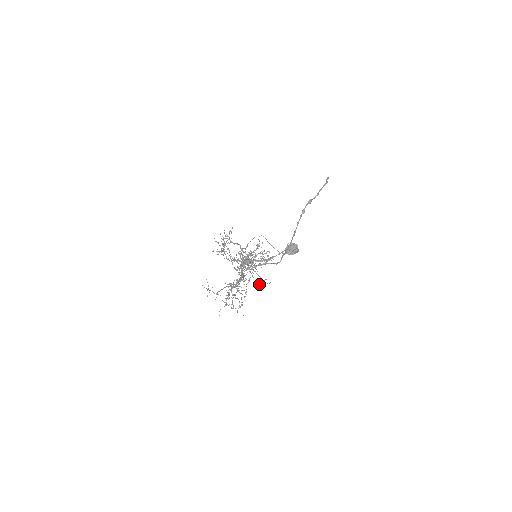
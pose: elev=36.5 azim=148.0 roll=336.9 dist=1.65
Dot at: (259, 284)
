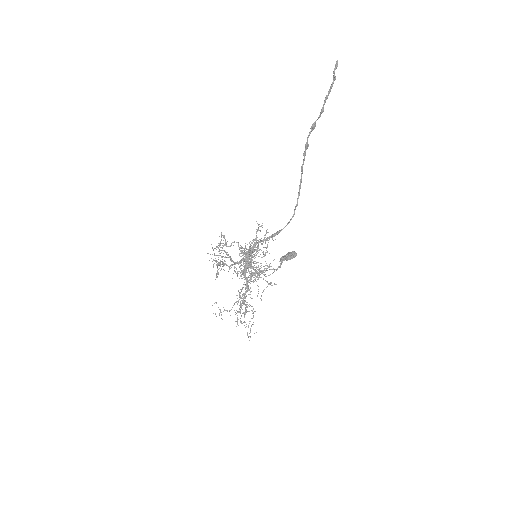
Dot at: (266, 287)
